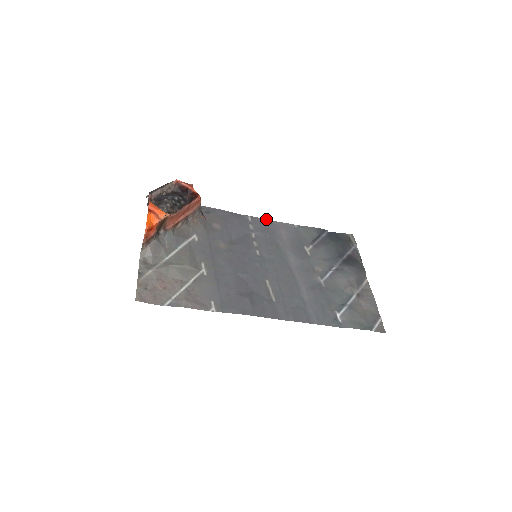
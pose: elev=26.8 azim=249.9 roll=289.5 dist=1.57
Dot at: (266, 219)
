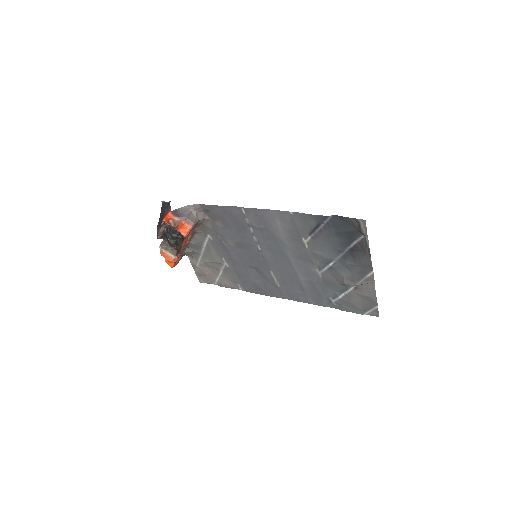
Dot at: (259, 209)
